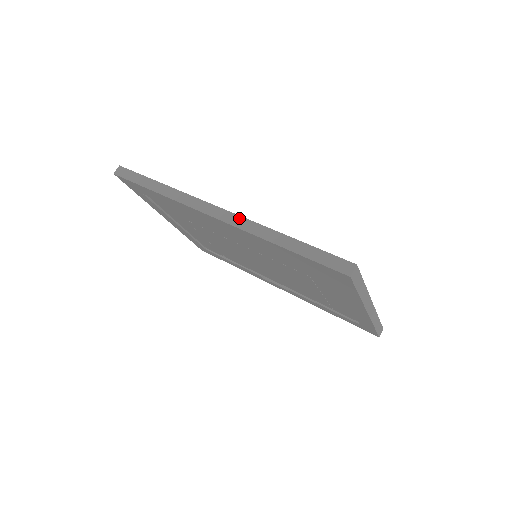
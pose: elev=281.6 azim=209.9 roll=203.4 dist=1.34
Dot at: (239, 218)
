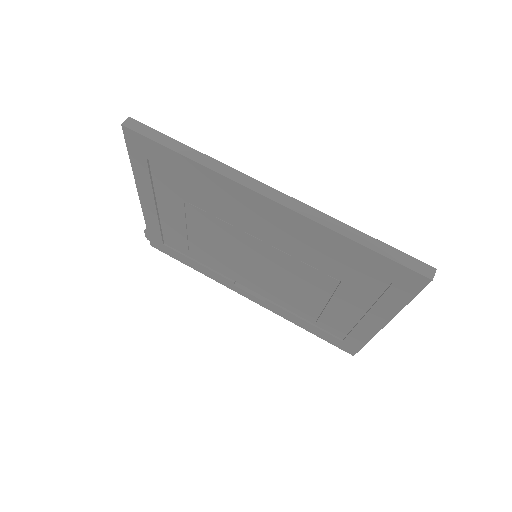
Dot at: (301, 204)
